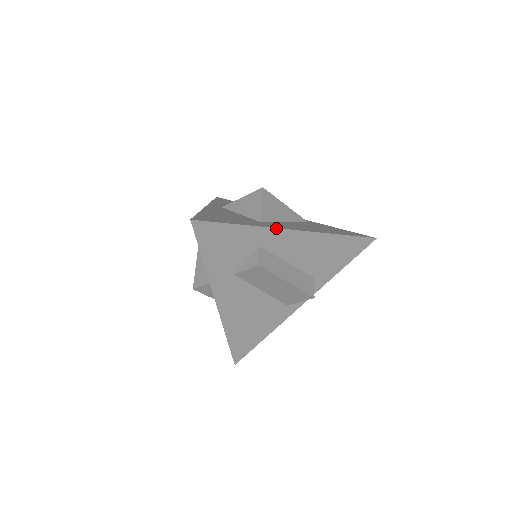
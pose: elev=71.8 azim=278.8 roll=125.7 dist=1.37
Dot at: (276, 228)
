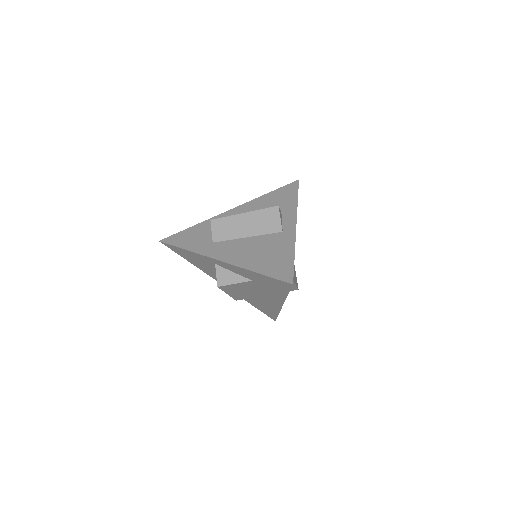
Dot at: (217, 216)
